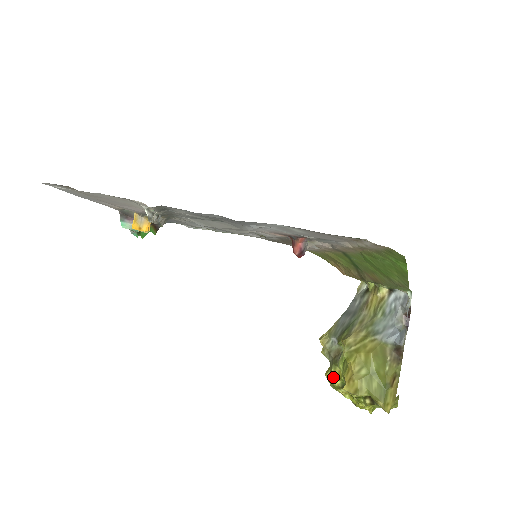
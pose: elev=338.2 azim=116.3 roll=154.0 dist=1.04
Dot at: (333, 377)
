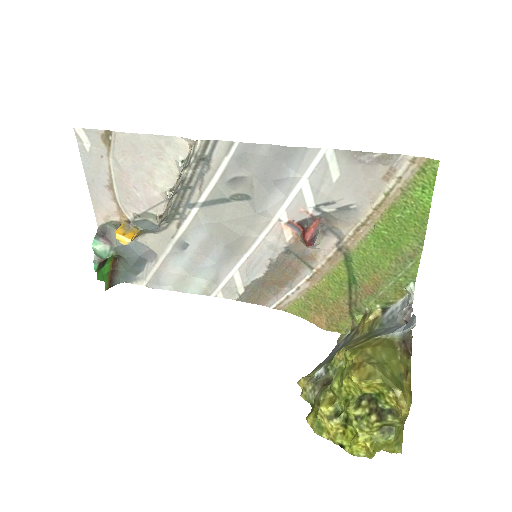
Dot at: (323, 404)
